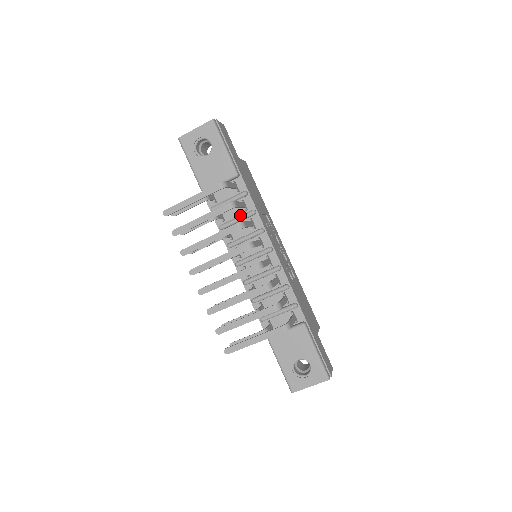
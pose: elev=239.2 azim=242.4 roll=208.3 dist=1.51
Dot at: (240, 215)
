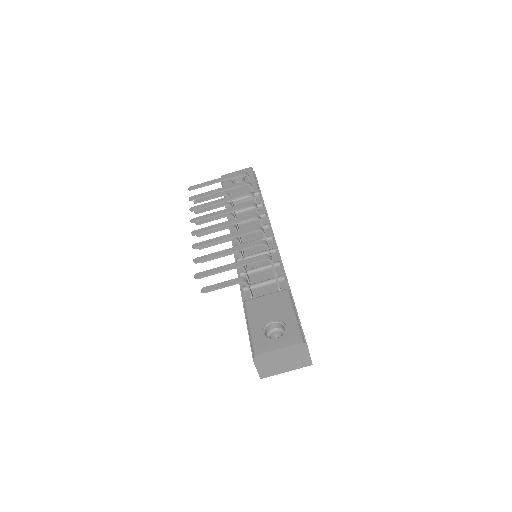
Dot at: occluded
